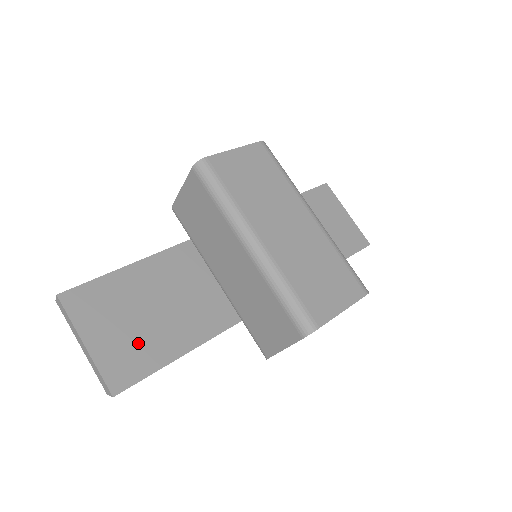
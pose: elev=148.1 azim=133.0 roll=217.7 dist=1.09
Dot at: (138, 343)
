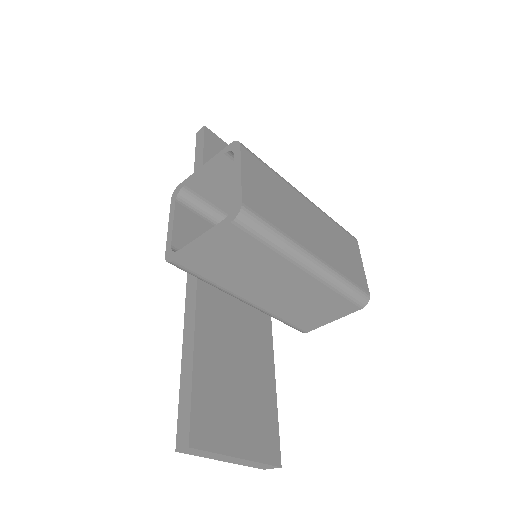
Dot at: (255, 411)
